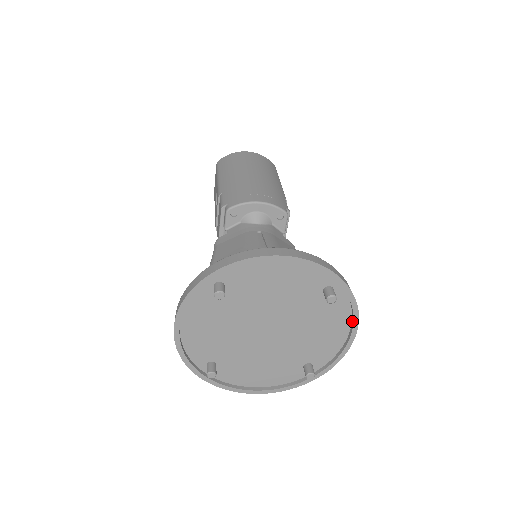
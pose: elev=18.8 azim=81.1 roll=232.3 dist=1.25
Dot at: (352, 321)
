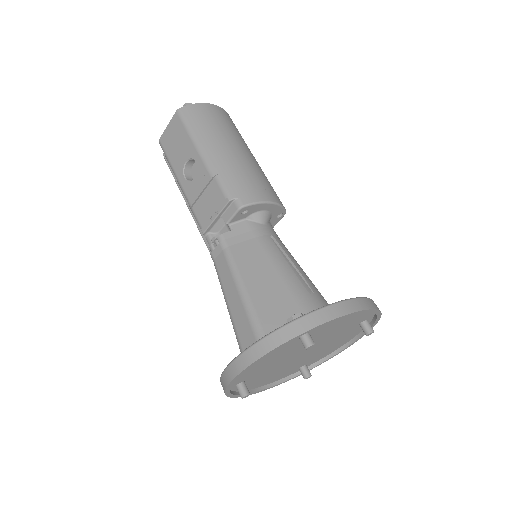
Dot at: (357, 337)
